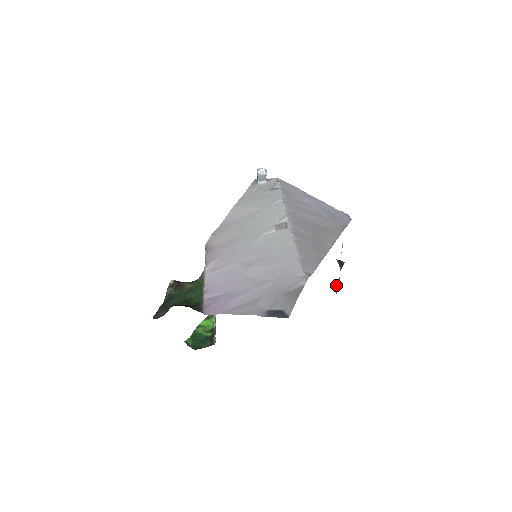
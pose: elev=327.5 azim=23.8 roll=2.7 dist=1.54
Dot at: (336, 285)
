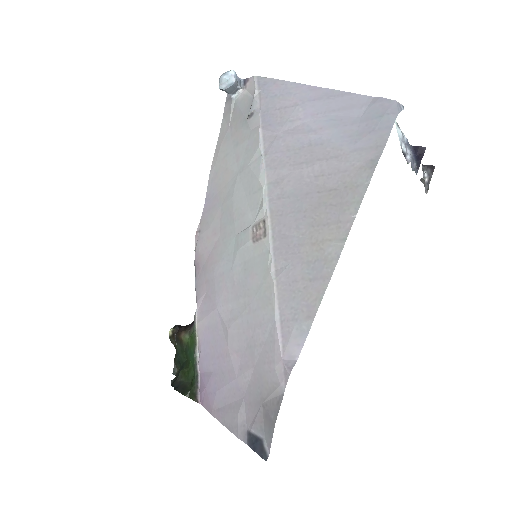
Dot at: (426, 173)
